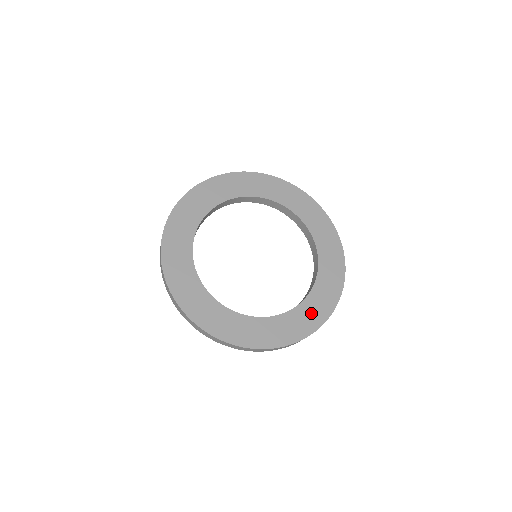
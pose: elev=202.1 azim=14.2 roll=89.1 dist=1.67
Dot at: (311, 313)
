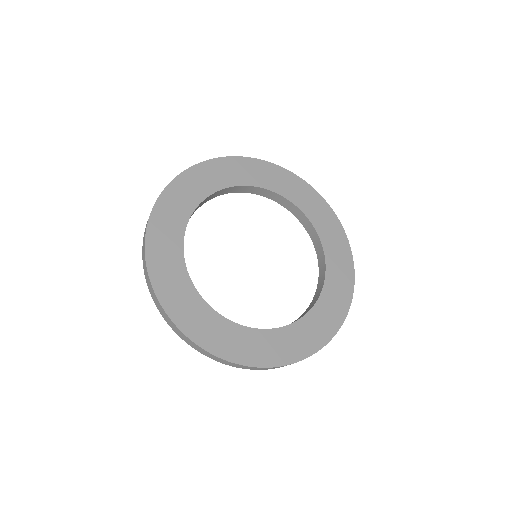
Dot at: (248, 345)
